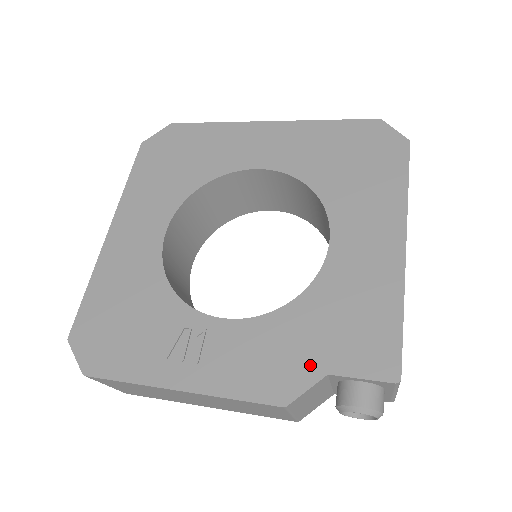
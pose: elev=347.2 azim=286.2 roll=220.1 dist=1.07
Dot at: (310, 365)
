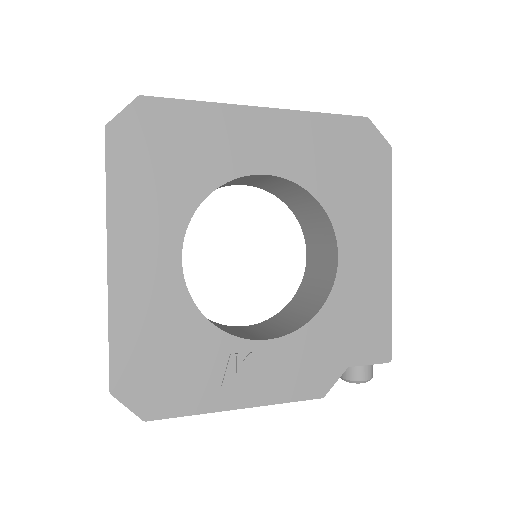
Dot at: (336, 363)
